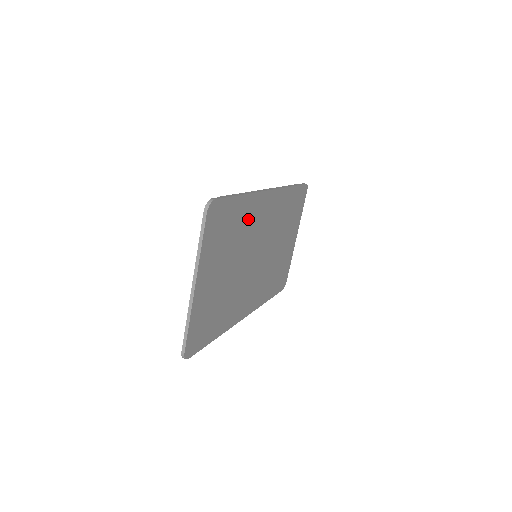
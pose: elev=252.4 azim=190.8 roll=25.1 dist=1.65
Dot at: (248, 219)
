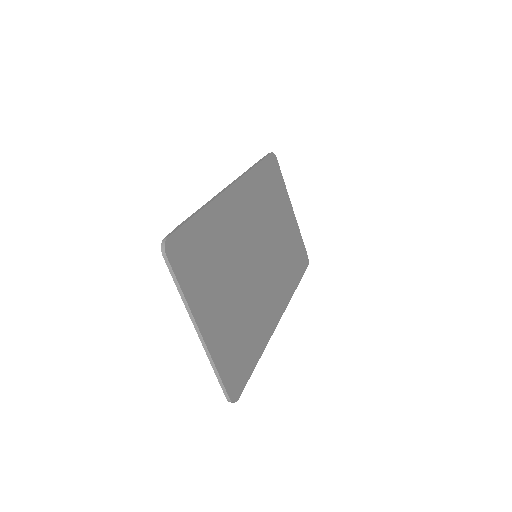
Dot at: (222, 229)
